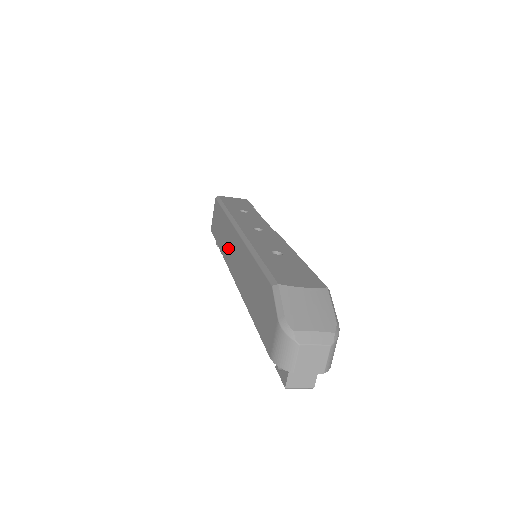
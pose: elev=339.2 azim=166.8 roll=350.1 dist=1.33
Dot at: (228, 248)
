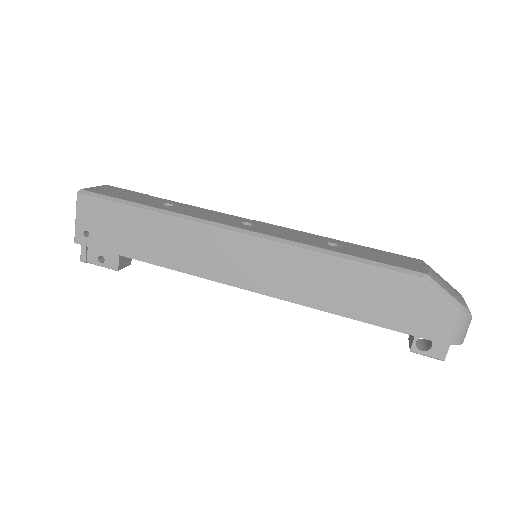
Dot at: (208, 259)
